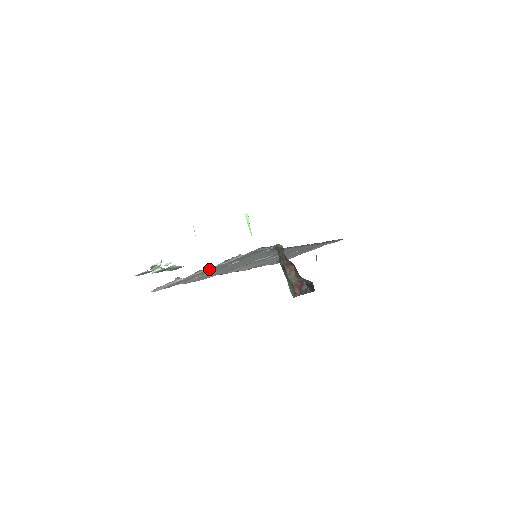
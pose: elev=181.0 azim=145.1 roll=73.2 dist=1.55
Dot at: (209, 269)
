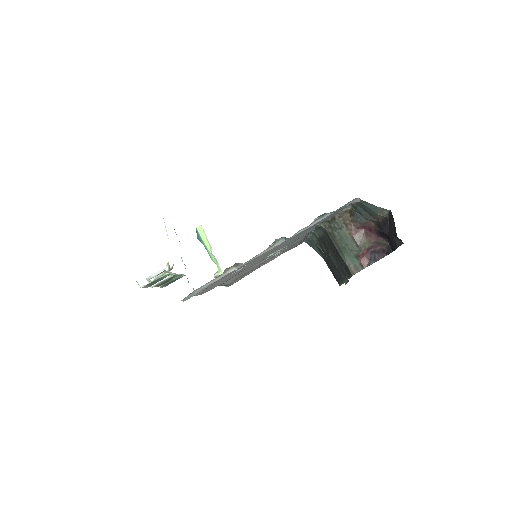
Dot at: (277, 245)
